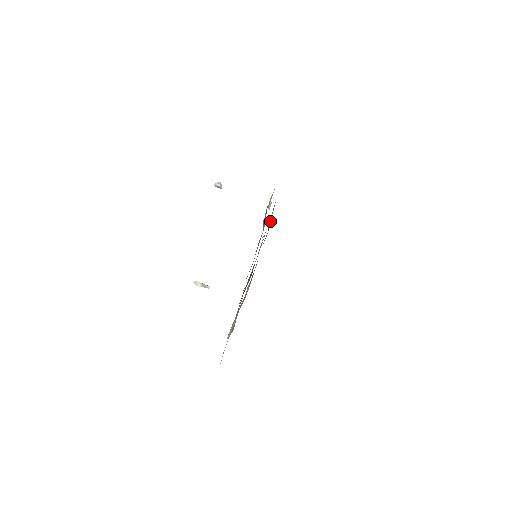
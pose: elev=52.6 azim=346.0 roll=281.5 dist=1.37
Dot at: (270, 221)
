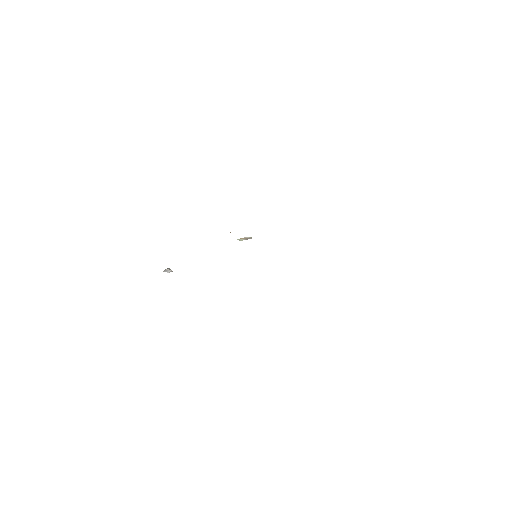
Dot at: occluded
